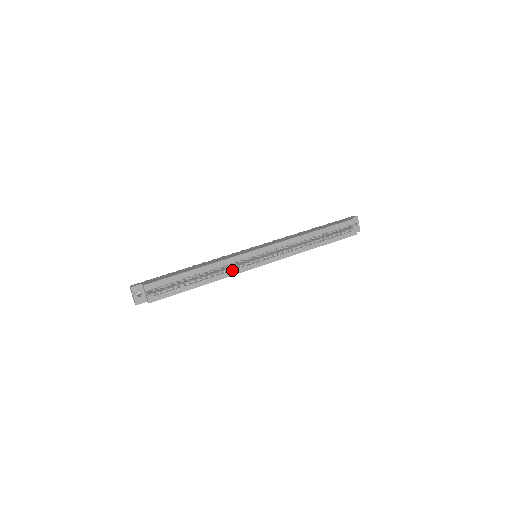
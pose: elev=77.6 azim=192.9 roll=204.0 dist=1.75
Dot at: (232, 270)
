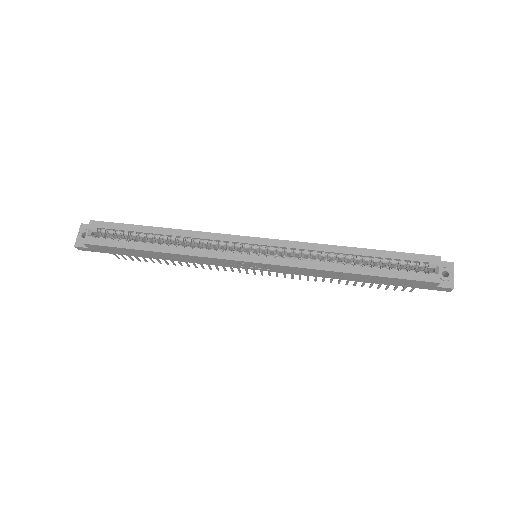
Dot at: (206, 249)
